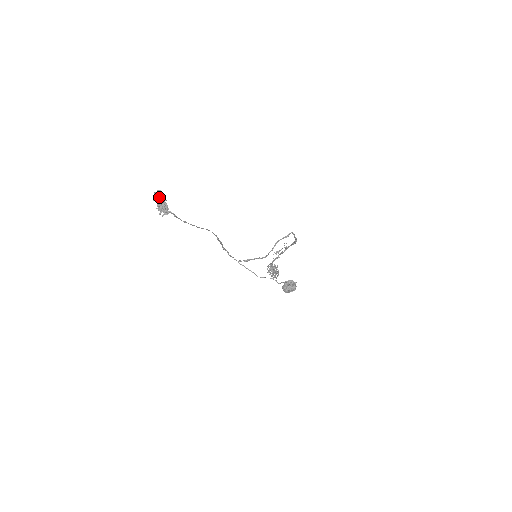
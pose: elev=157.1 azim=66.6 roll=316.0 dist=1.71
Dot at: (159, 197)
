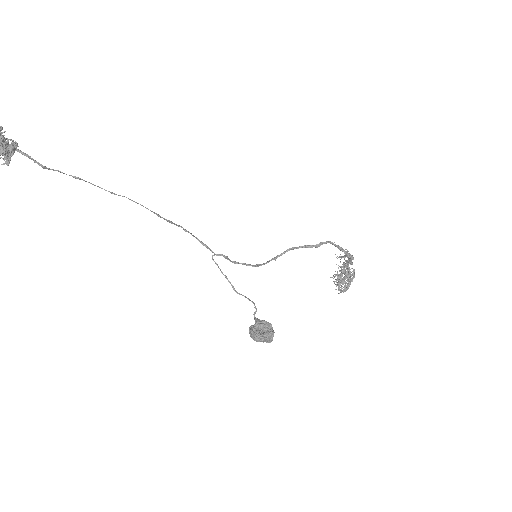
Dot at: out of frame
